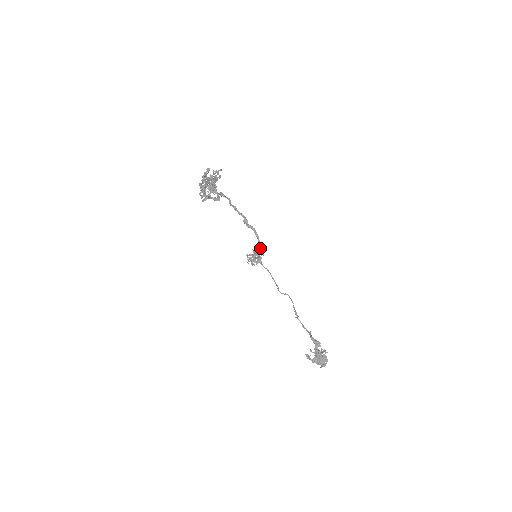
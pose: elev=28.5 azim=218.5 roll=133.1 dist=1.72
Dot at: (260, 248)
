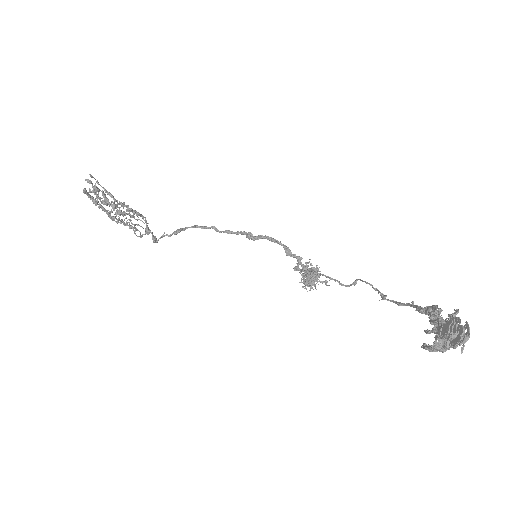
Dot at: (289, 253)
